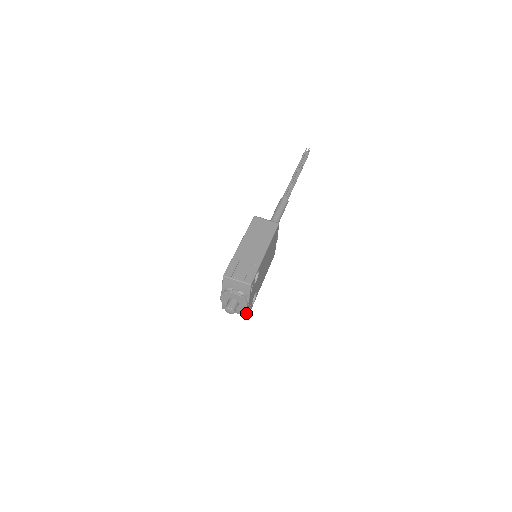
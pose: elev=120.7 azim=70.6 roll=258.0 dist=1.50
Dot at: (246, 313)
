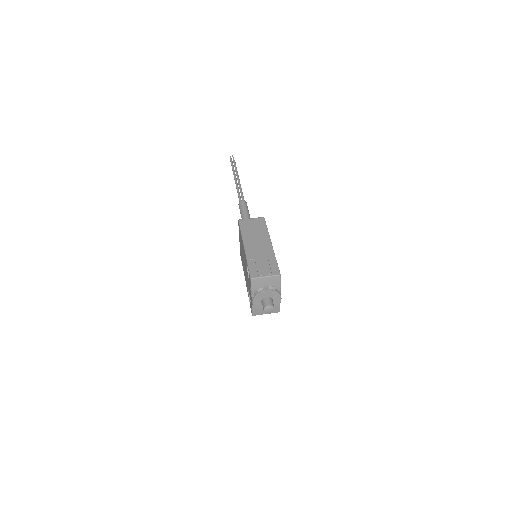
Dot at: (278, 309)
